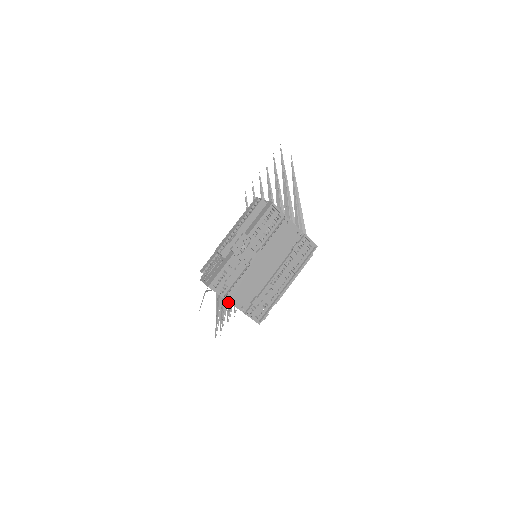
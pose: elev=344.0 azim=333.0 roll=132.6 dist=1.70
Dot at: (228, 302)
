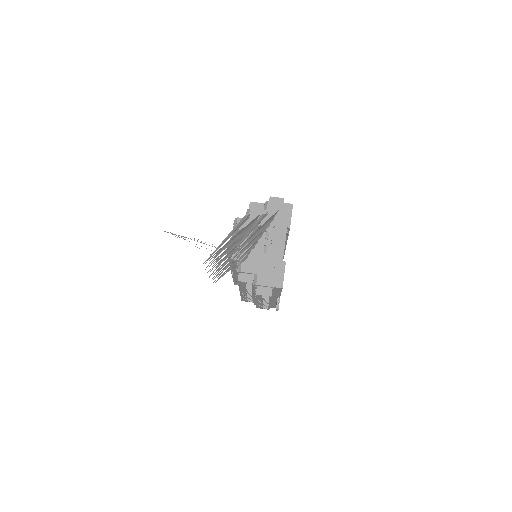
Dot at: occluded
